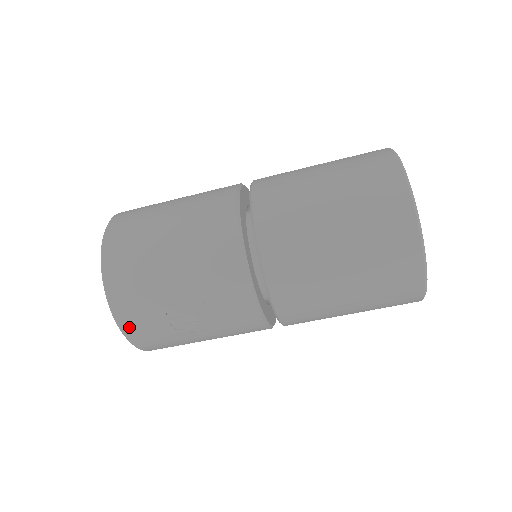
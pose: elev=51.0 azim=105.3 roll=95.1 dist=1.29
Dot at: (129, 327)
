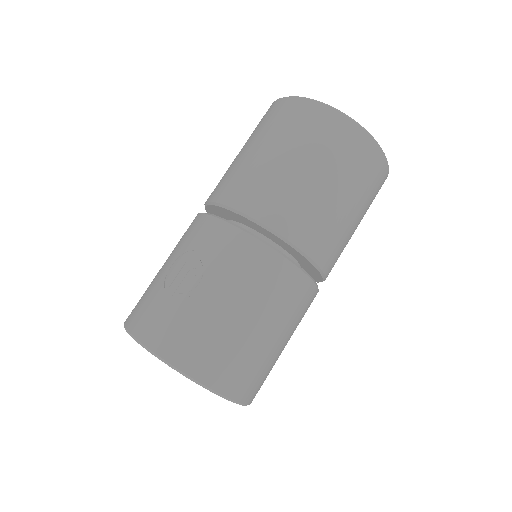
Dot at: (144, 332)
